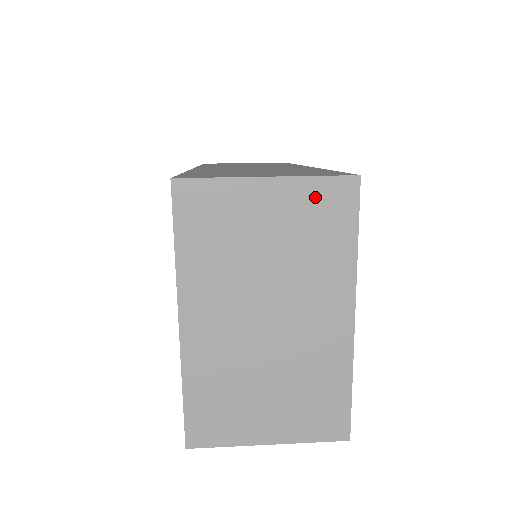
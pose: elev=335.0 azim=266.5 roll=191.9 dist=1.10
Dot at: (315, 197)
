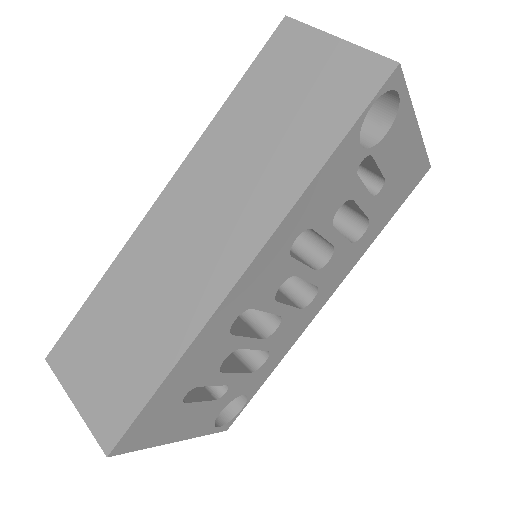
Dot at: occluded
